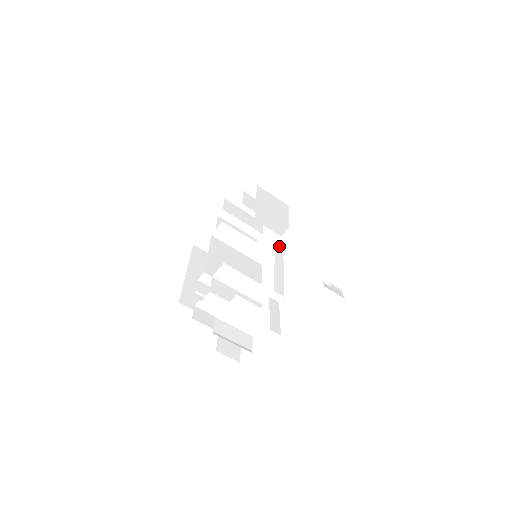
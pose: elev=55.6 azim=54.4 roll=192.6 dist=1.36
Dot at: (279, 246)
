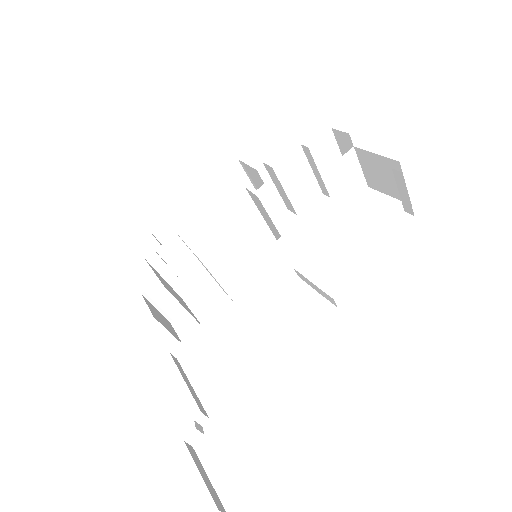
Dot at: (289, 266)
